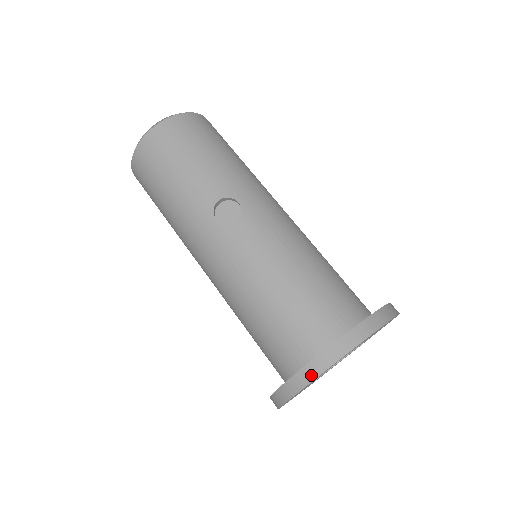
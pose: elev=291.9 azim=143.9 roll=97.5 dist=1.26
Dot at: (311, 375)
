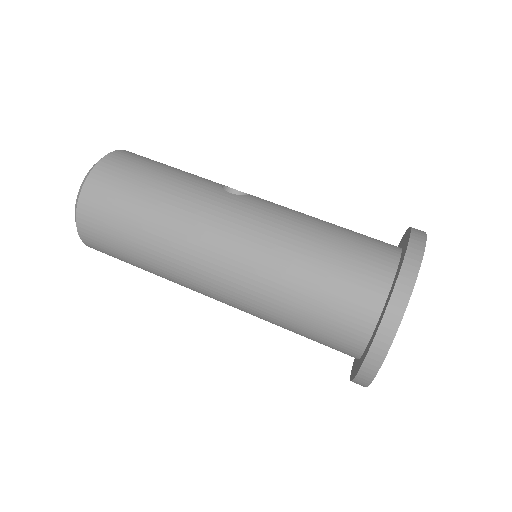
Dot at: (420, 246)
